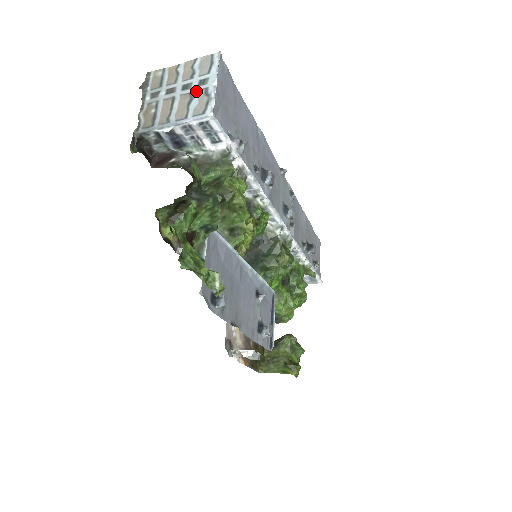
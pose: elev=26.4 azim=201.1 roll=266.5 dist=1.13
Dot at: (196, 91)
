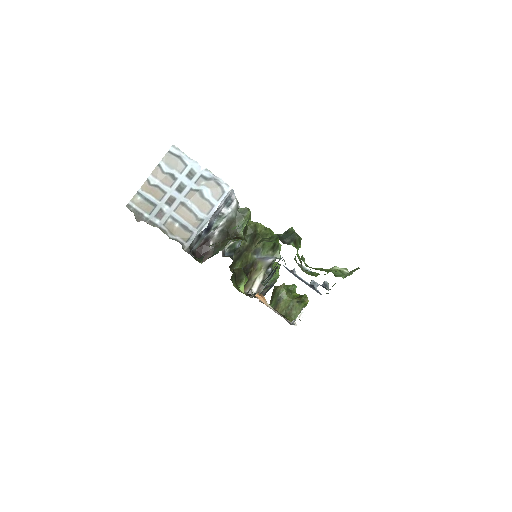
Dot at: (196, 184)
